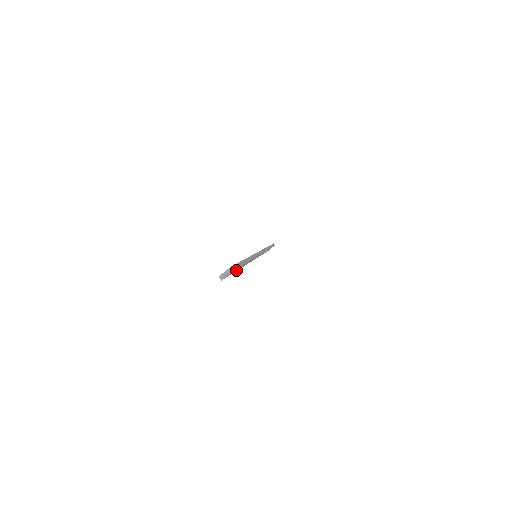
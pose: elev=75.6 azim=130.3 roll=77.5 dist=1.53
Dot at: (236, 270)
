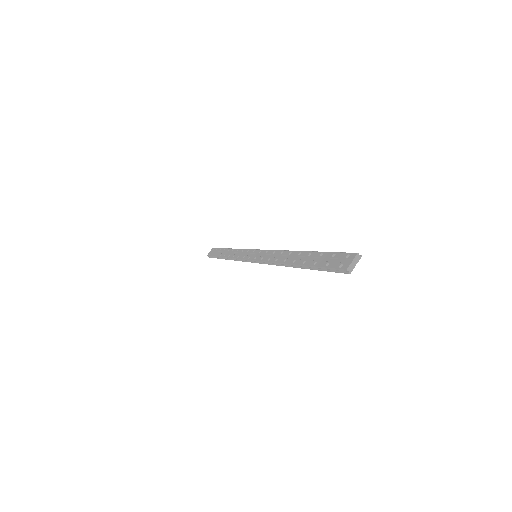
Dot at: occluded
